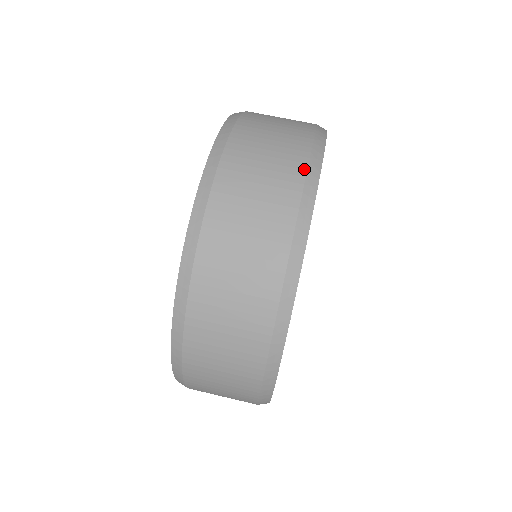
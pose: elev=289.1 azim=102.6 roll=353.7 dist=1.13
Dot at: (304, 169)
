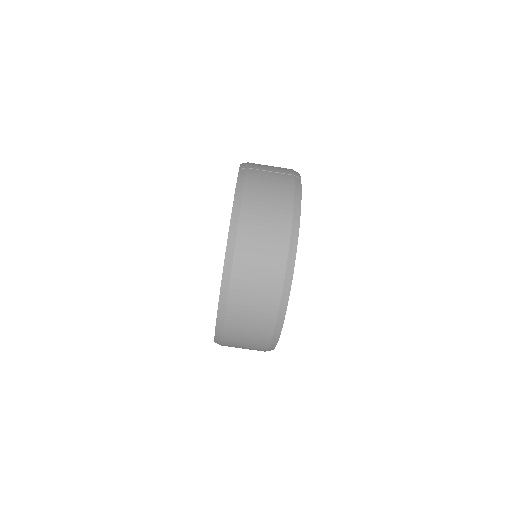
Dot at: (278, 305)
